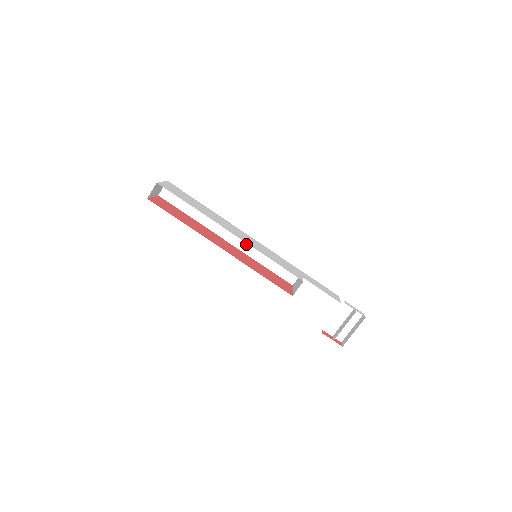
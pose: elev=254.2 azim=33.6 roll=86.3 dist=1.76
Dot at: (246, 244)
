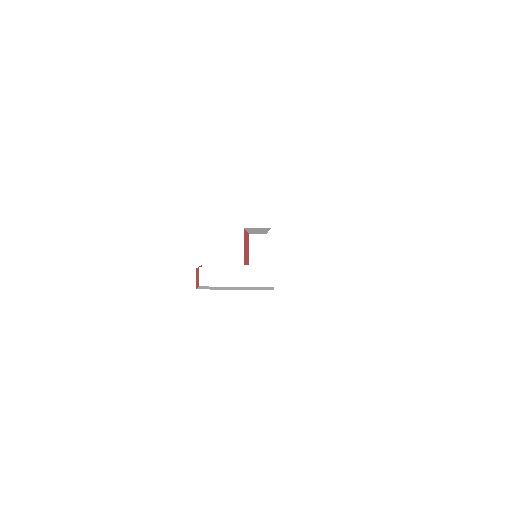
Dot at: occluded
